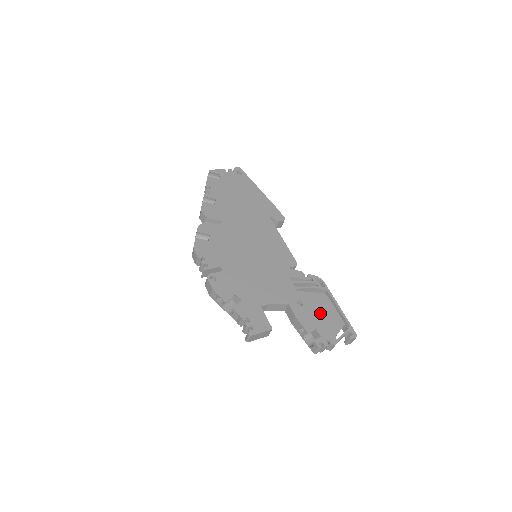
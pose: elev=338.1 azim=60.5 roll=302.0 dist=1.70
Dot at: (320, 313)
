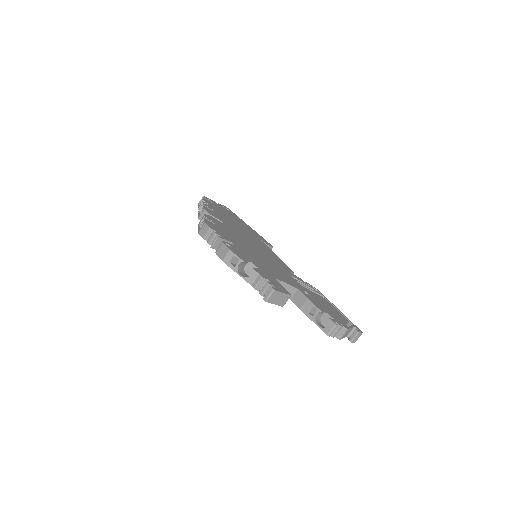
Dot at: (326, 306)
